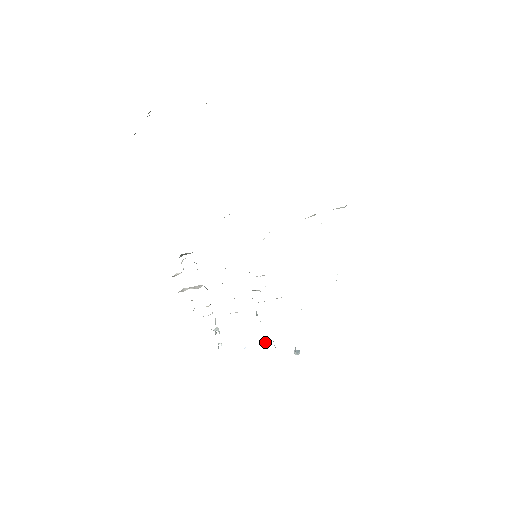
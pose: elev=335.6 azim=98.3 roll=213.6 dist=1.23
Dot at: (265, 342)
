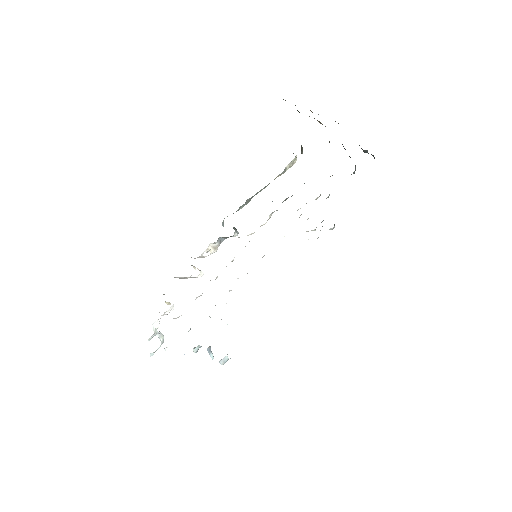
Dot at: (195, 352)
